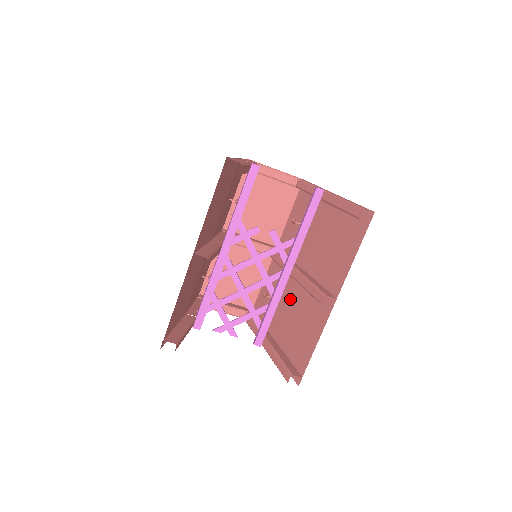
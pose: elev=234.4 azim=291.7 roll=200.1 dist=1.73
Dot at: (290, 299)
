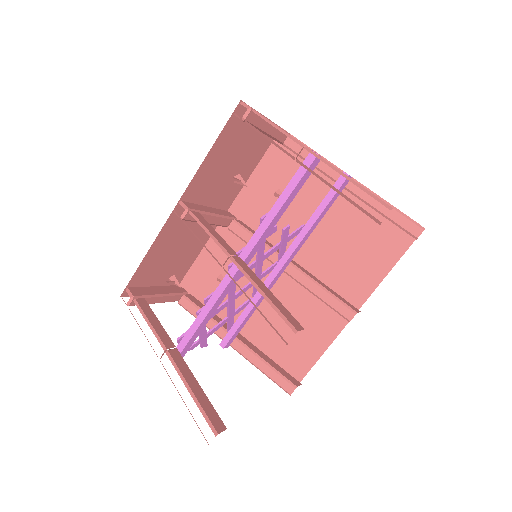
Dot at: occluded
